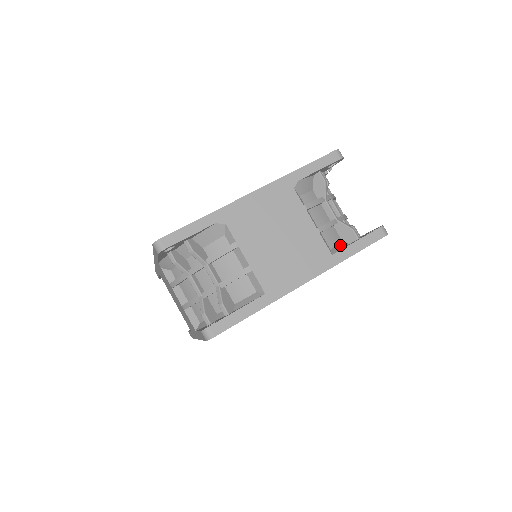
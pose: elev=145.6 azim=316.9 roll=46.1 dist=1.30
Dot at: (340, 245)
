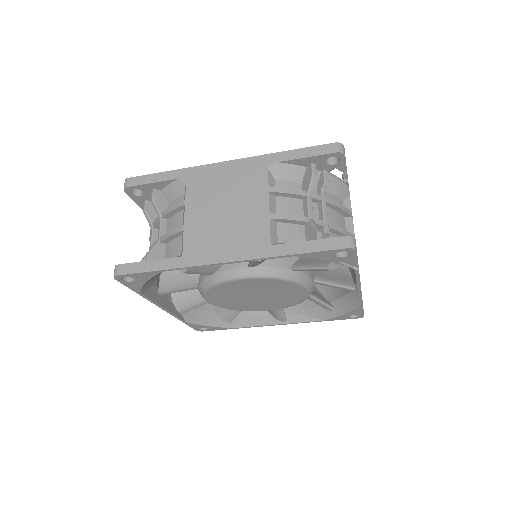
Dot at: occluded
